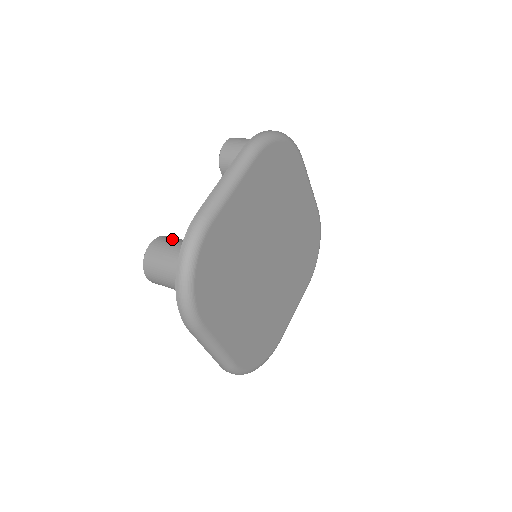
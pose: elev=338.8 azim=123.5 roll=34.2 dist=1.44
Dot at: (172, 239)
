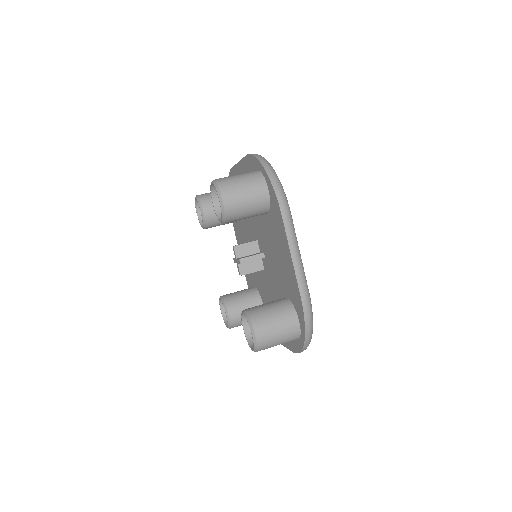
Dot at: (265, 317)
